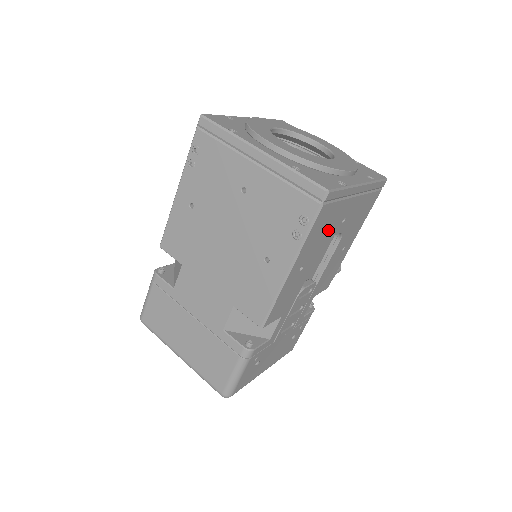
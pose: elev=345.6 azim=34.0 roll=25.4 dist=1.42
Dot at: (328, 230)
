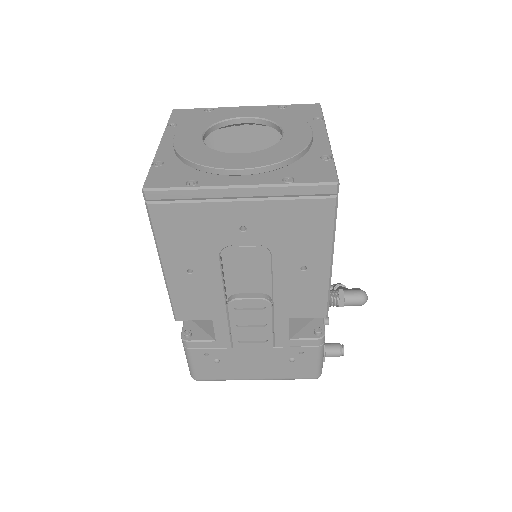
Dot at: (208, 235)
